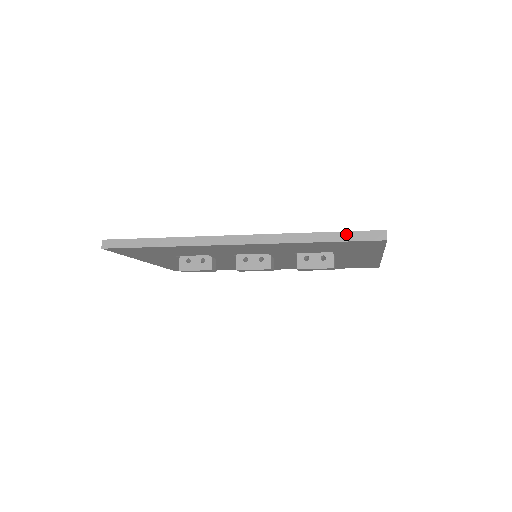
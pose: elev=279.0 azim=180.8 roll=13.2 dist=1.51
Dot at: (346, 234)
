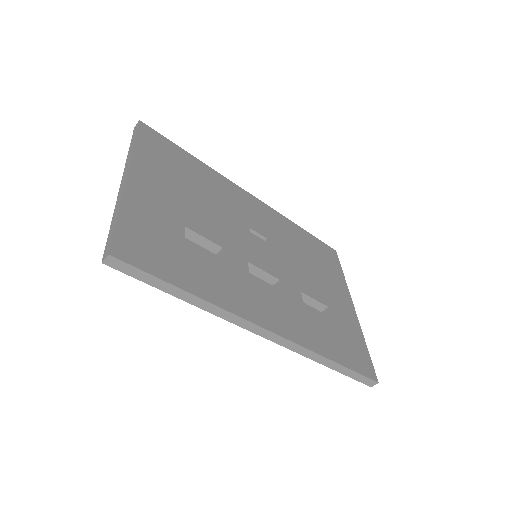
Dot at: (353, 373)
